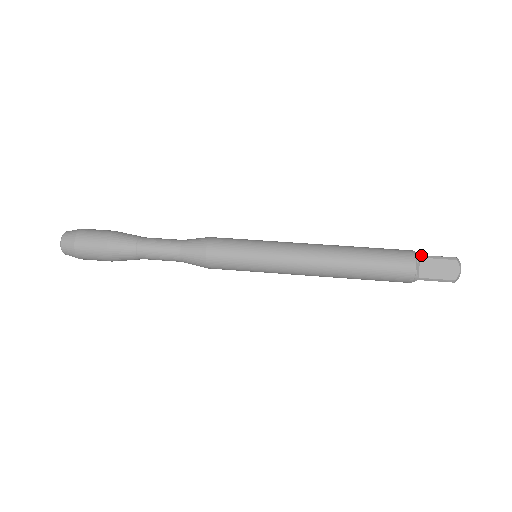
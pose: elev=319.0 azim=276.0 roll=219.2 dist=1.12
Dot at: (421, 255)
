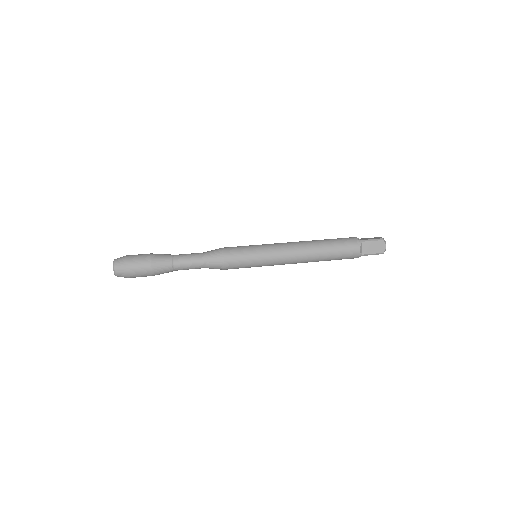
Dot at: (362, 240)
